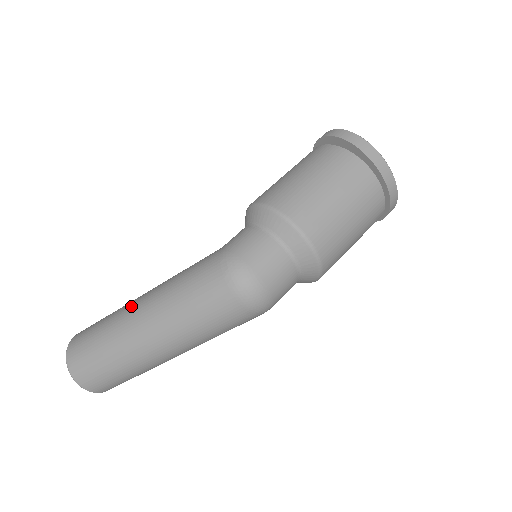
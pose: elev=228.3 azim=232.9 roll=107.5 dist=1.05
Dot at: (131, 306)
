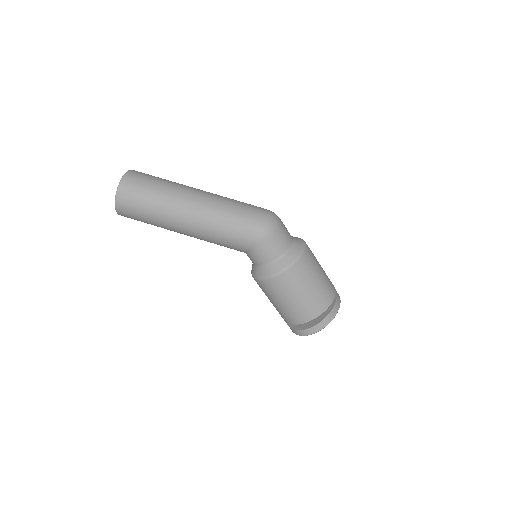
Dot at: occluded
